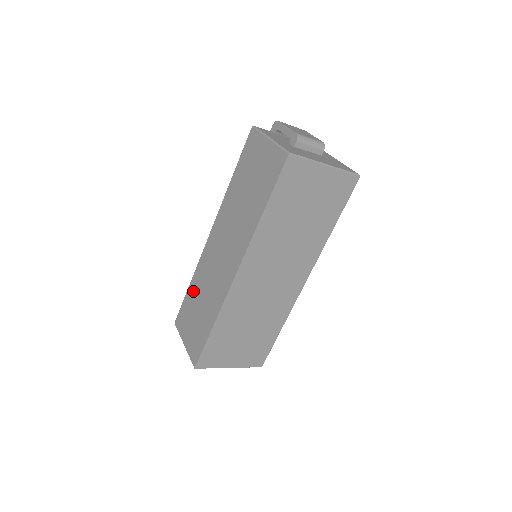
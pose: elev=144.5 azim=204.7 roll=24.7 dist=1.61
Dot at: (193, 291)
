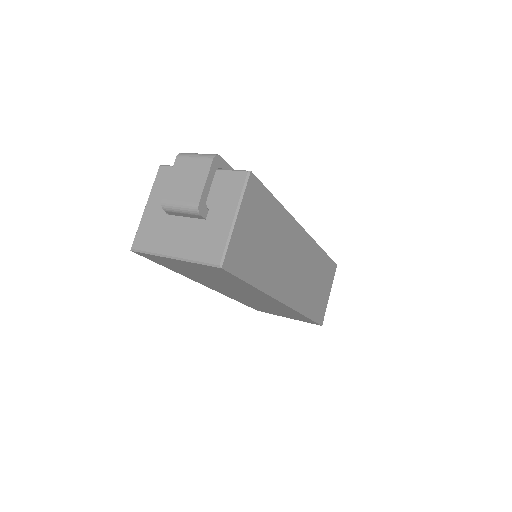
Dot at: occluded
